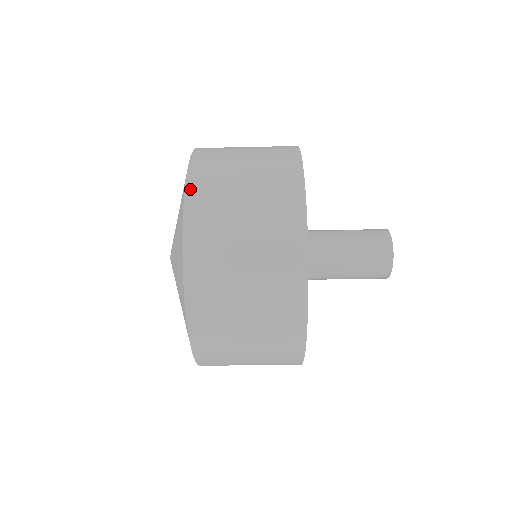
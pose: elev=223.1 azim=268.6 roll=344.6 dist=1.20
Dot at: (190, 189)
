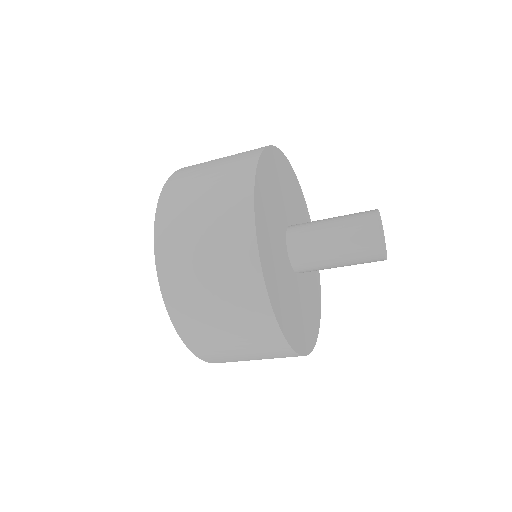
Dot at: (158, 241)
